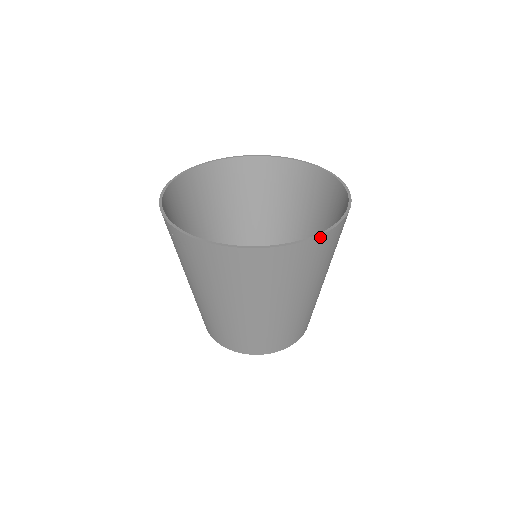
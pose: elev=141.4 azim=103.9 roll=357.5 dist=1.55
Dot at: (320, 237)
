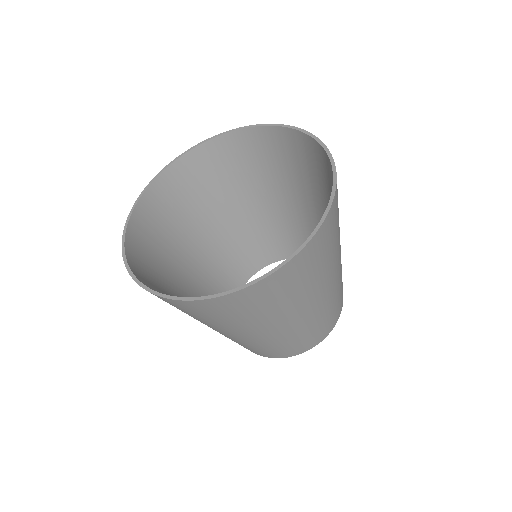
Dot at: (322, 225)
